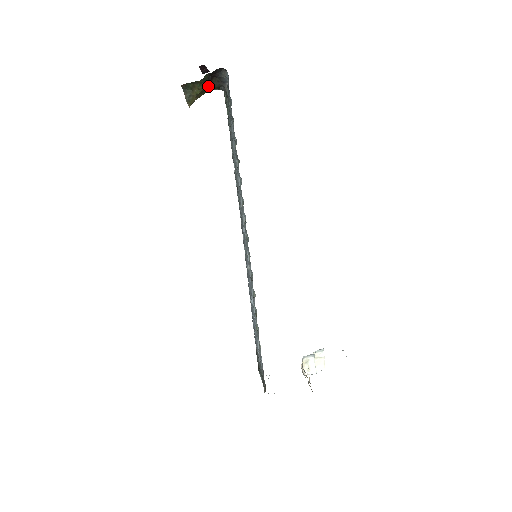
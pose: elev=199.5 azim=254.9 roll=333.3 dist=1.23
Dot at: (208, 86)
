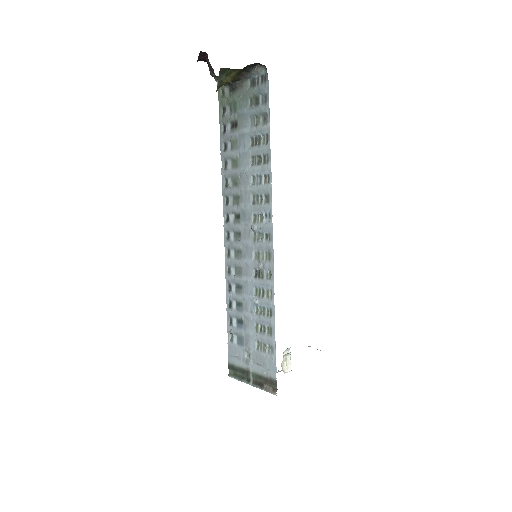
Dot at: occluded
